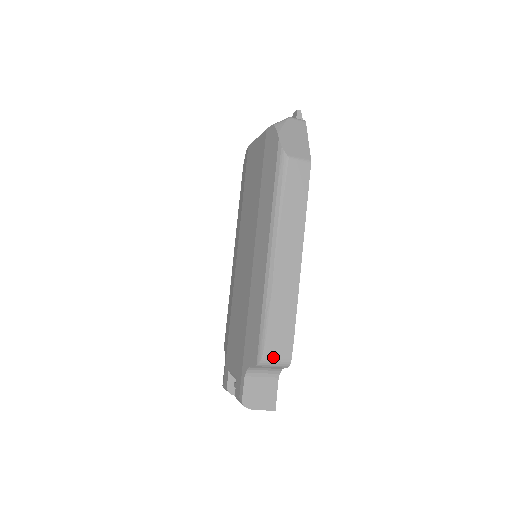
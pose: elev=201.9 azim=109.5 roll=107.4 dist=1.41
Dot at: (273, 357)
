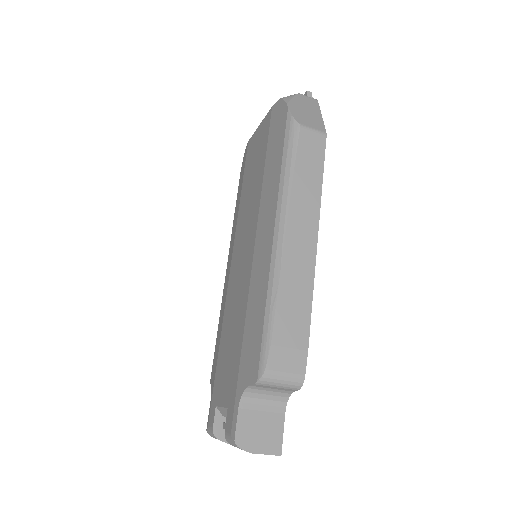
Dot at: (280, 370)
